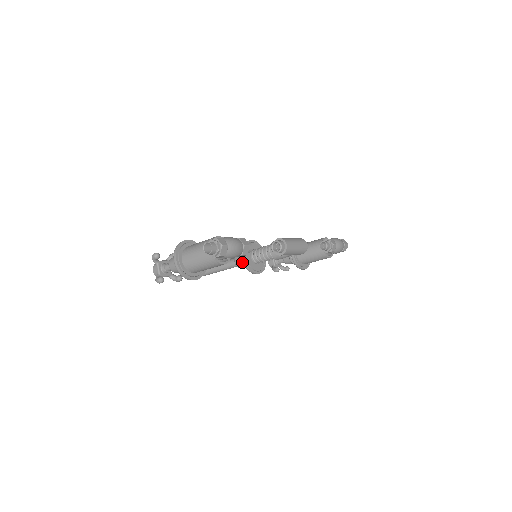
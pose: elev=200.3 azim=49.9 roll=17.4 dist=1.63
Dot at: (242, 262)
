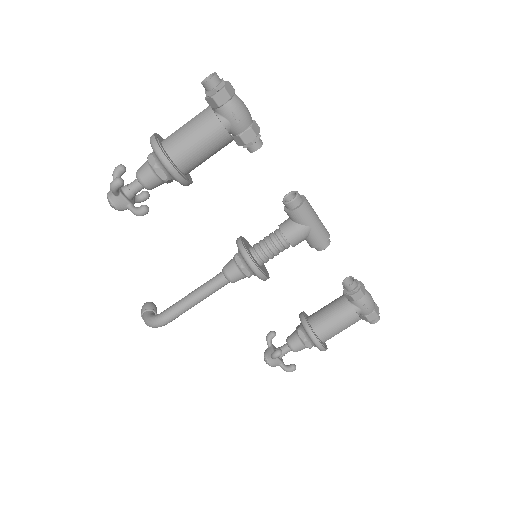
Dot at: (235, 259)
